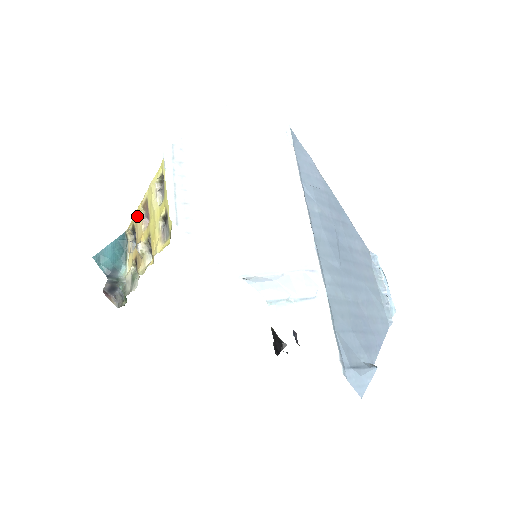
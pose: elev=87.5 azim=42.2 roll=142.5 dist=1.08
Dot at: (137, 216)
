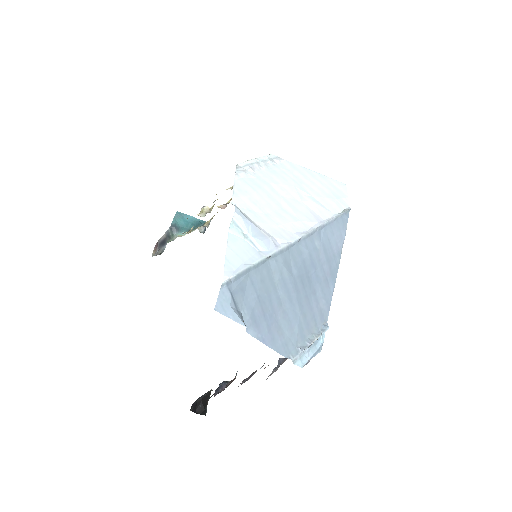
Dot at: occluded
